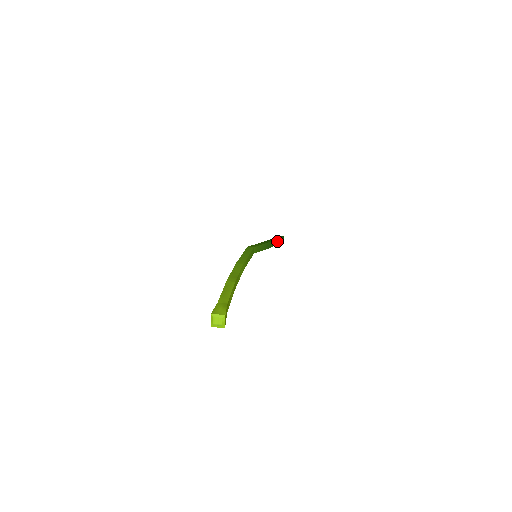
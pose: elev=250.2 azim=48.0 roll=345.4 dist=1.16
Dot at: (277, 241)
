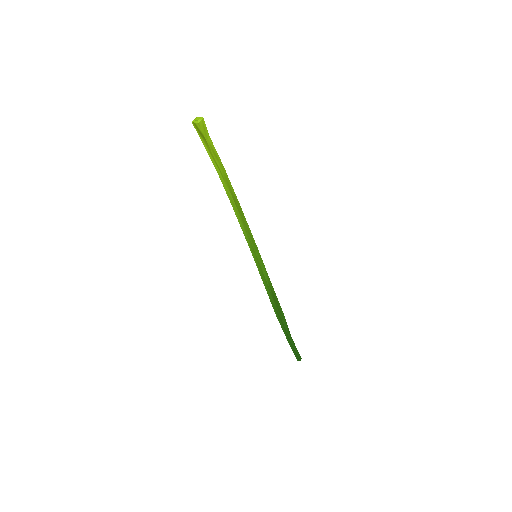
Dot at: (291, 340)
